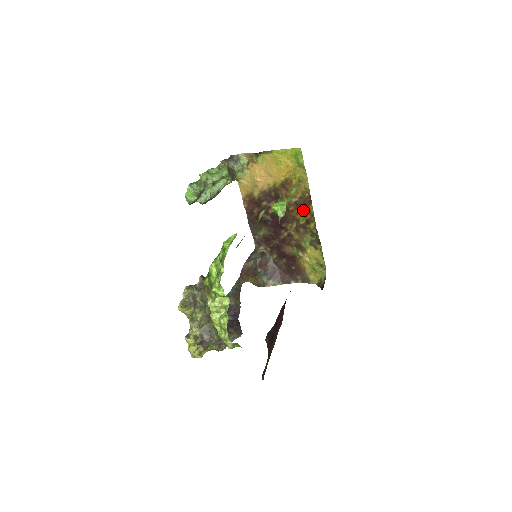
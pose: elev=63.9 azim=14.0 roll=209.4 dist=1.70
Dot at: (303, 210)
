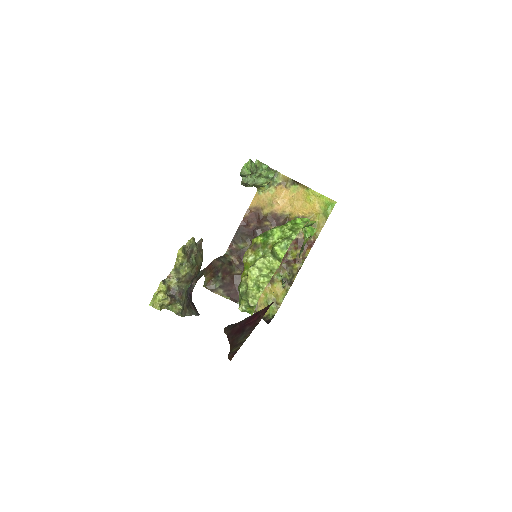
Dot at: (299, 249)
